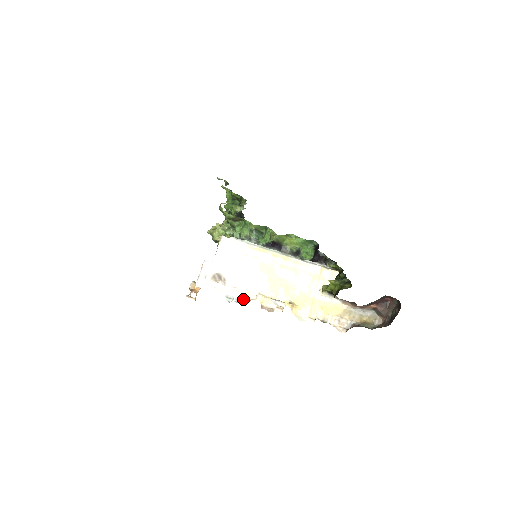
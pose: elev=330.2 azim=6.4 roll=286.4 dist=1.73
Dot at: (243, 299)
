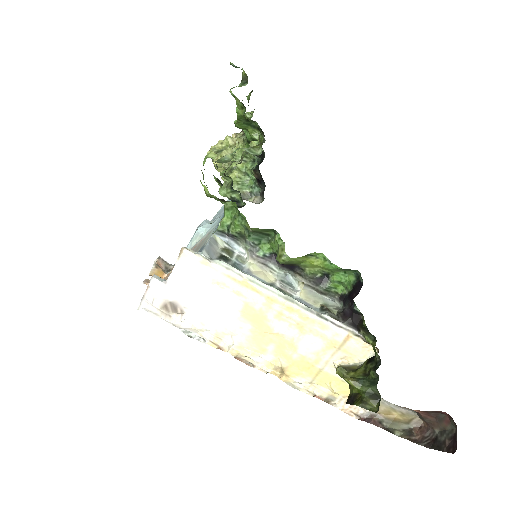
Dot at: (209, 342)
